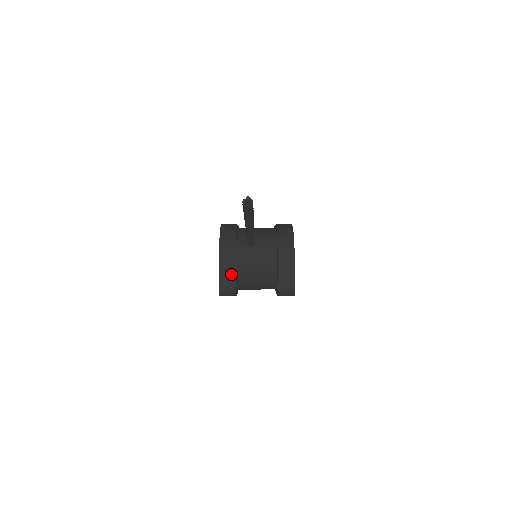
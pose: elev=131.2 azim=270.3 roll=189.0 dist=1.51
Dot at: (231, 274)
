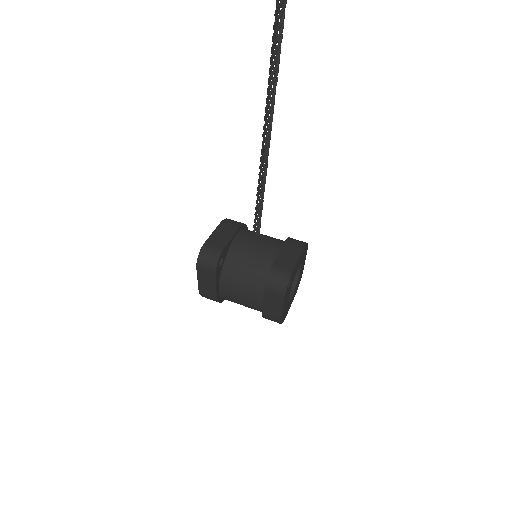
Dot at: (221, 243)
